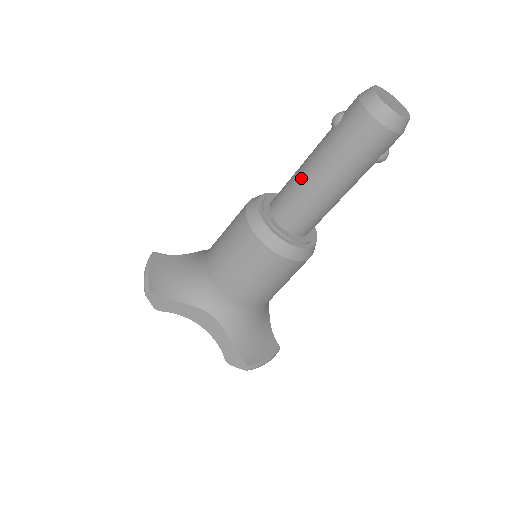
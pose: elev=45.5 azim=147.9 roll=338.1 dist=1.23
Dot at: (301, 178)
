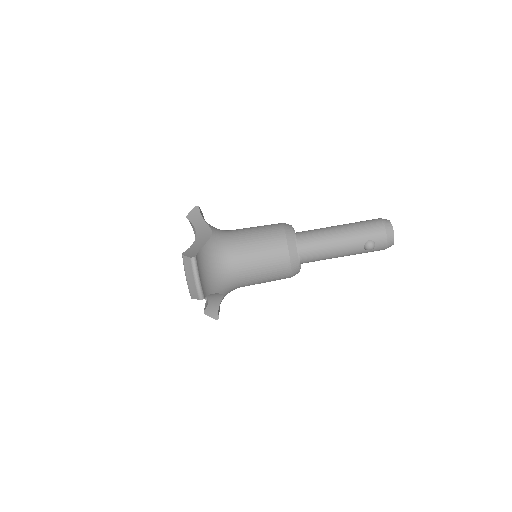
Dot at: occluded
